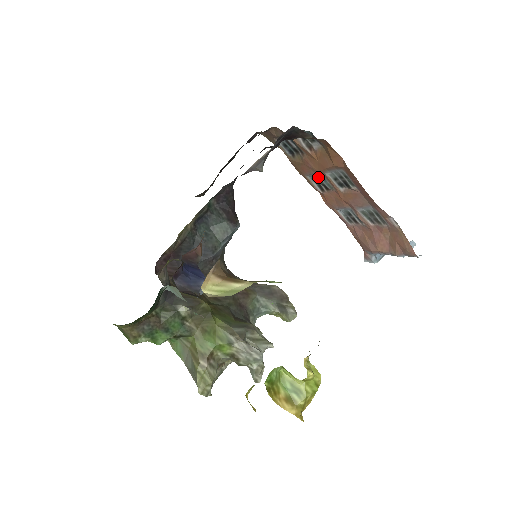
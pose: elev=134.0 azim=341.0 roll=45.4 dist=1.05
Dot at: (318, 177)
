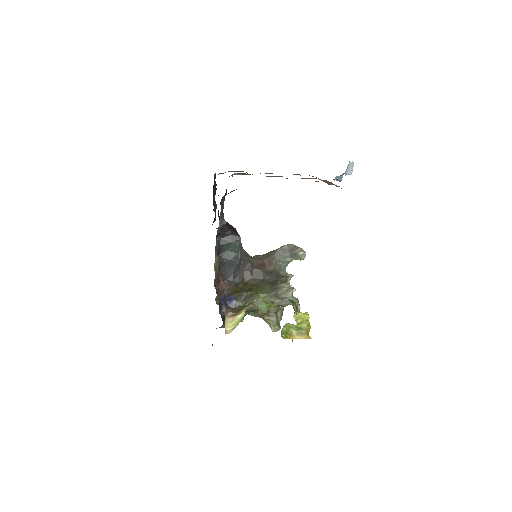
Dot at: occluded
